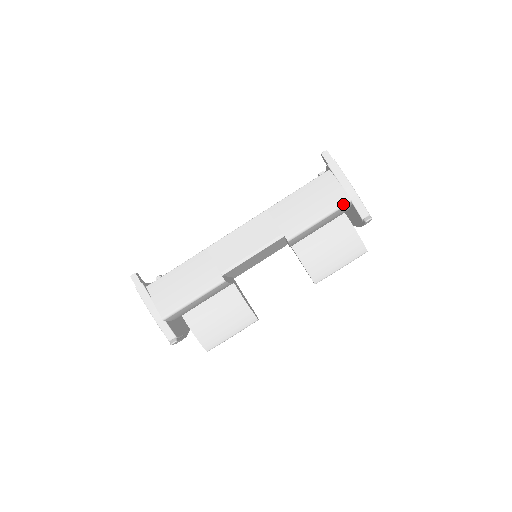
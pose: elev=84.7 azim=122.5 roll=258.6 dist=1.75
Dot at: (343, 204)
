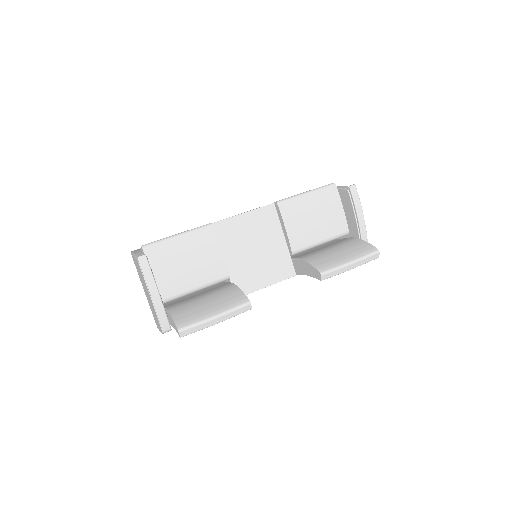
Dot at: (327, 185)
